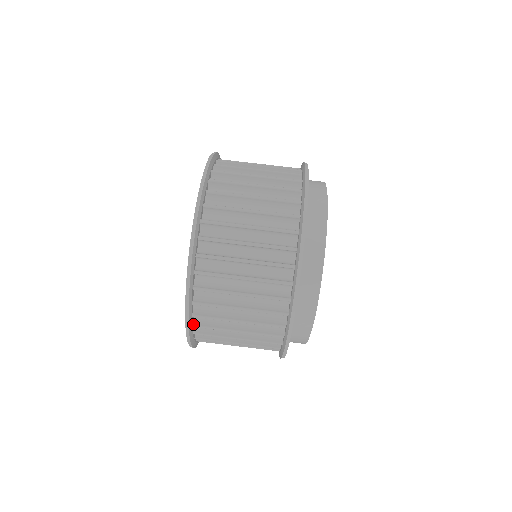
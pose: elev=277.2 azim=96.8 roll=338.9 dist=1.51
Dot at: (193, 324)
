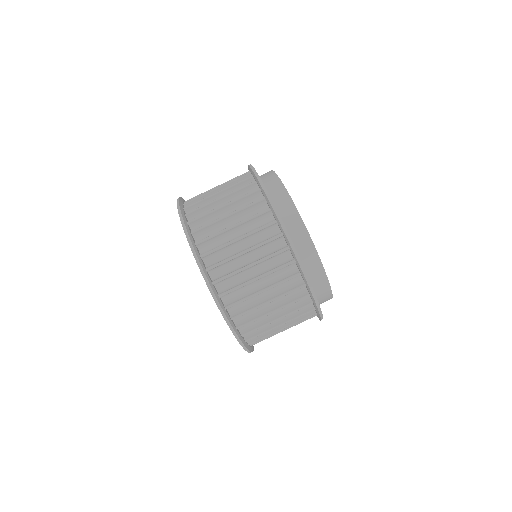
Dot at: (236, 327)
